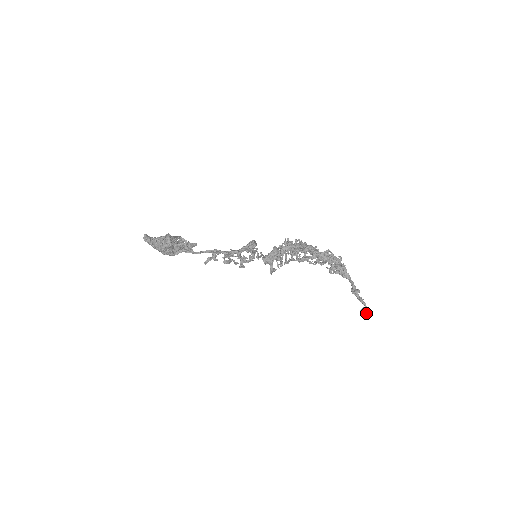
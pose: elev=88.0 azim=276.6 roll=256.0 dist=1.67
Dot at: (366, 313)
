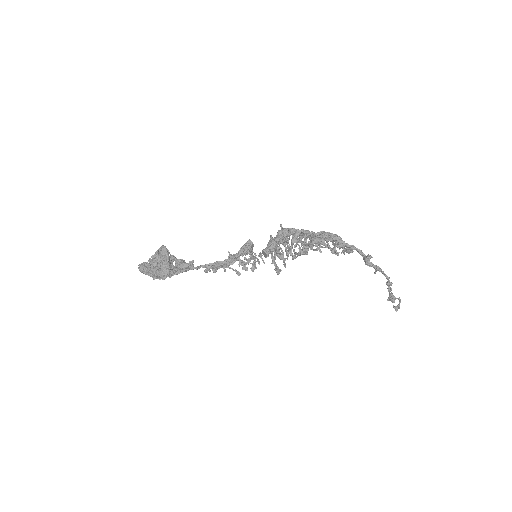
Dot at: (394, 296)
